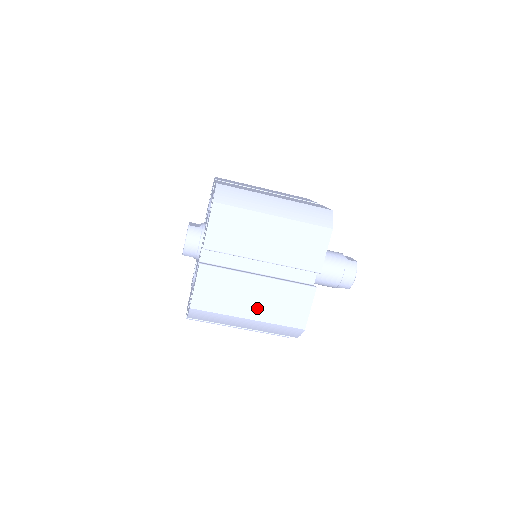
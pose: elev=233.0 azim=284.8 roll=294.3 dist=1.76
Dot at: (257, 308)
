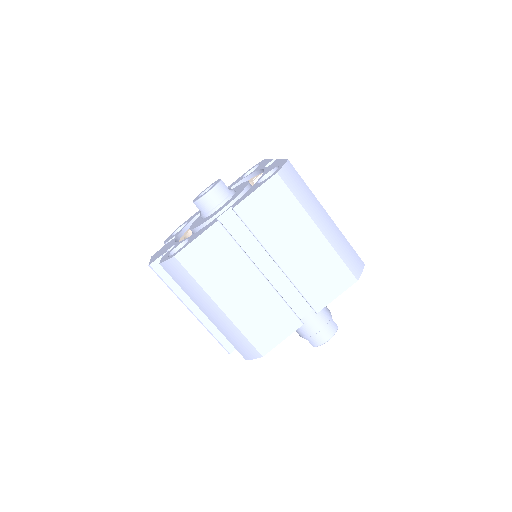
Dot at: (237, 304)
